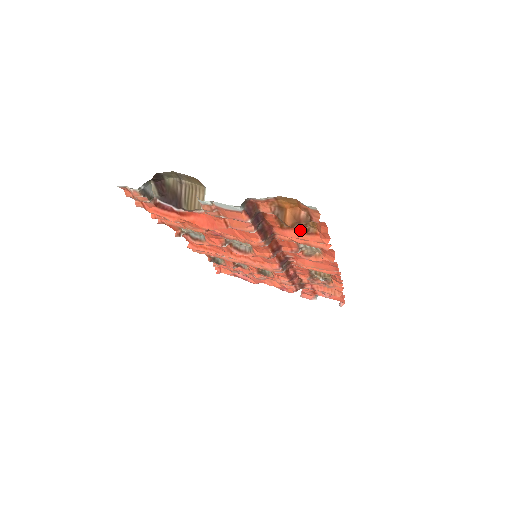
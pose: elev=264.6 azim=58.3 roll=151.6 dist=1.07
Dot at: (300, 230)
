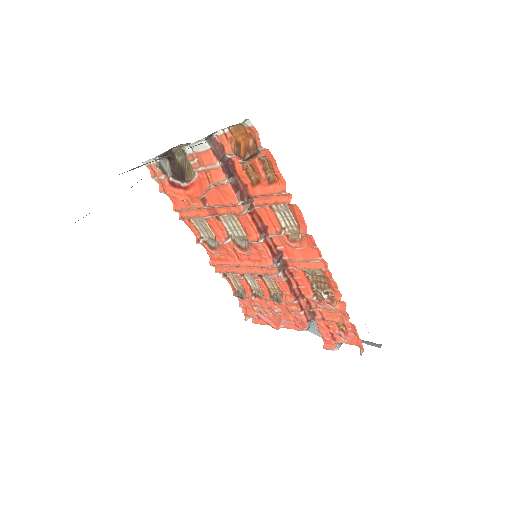
Dot at: (264, 181)
